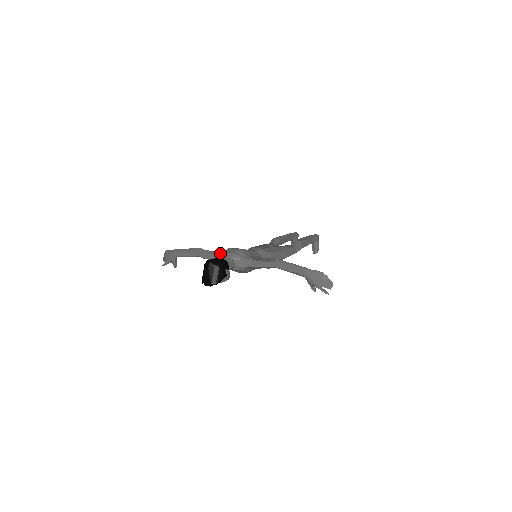
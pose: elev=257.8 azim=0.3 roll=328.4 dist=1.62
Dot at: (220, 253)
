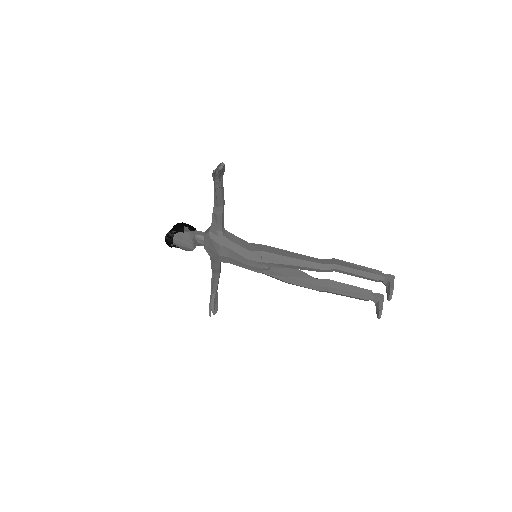
Dot at: occluded
